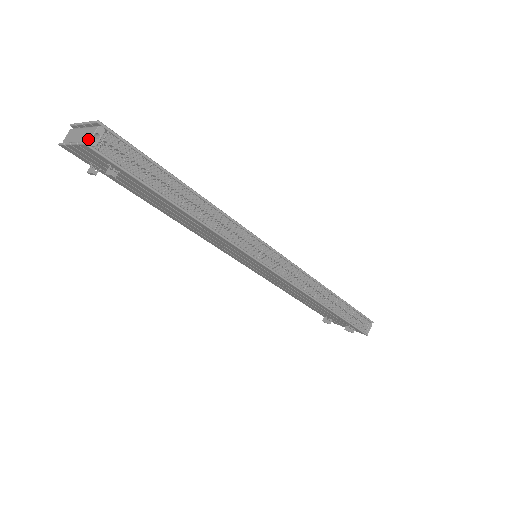
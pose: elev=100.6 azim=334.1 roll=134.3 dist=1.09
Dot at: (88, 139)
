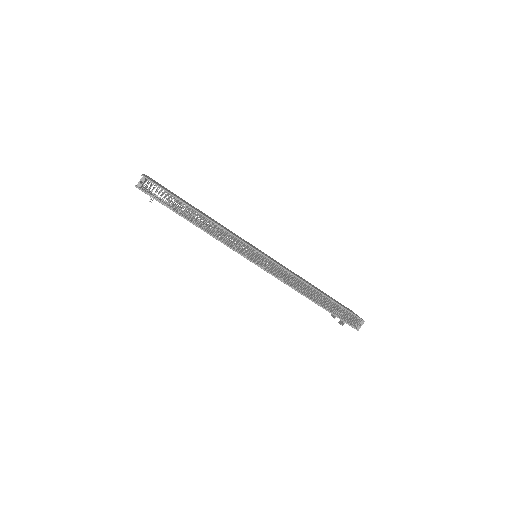
Dot at: (137, 184)
